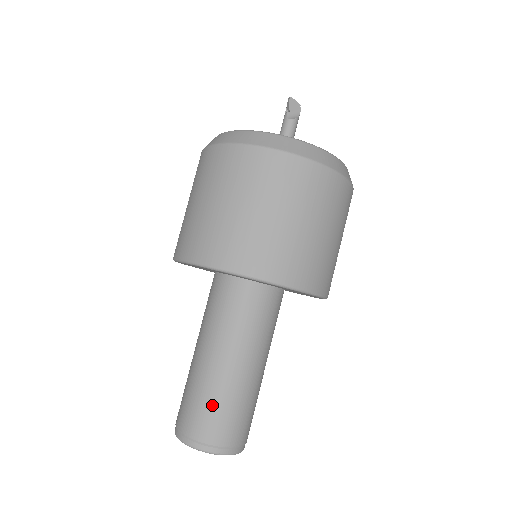
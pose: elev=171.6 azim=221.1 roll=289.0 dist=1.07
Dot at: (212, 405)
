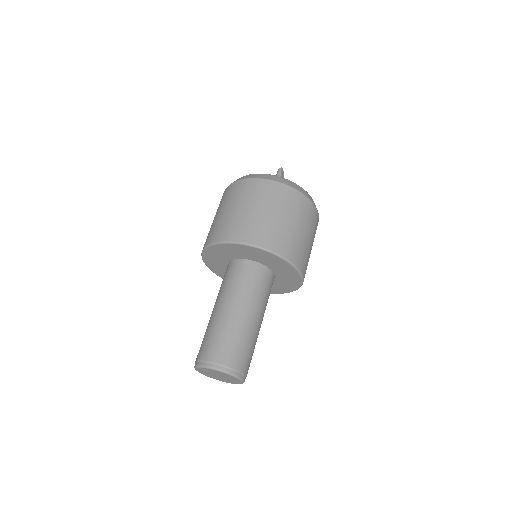
Dot at: (241, 343)
